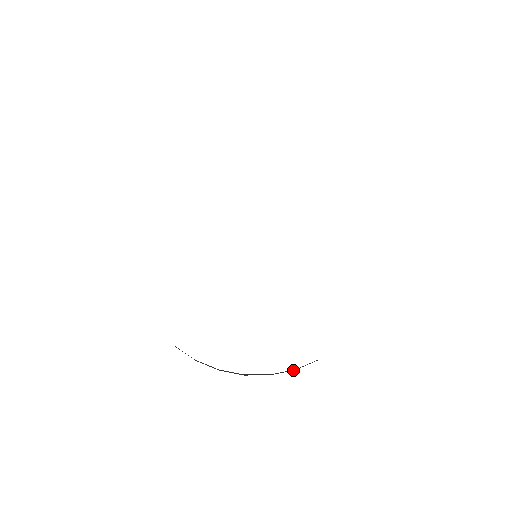
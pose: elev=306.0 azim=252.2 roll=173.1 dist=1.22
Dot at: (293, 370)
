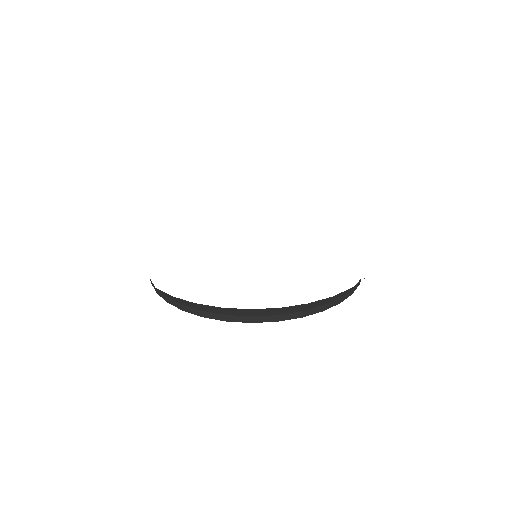
Dot at: (250, 322)
